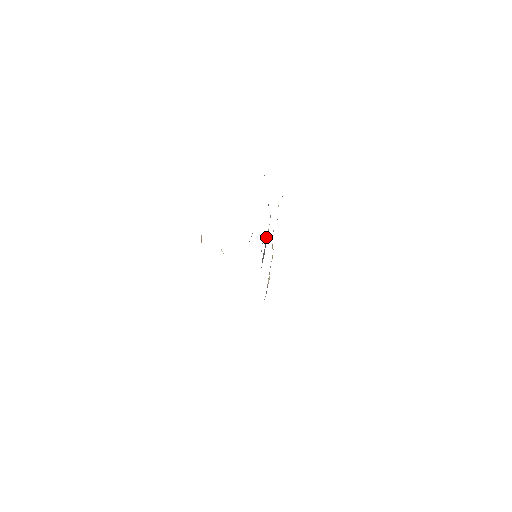
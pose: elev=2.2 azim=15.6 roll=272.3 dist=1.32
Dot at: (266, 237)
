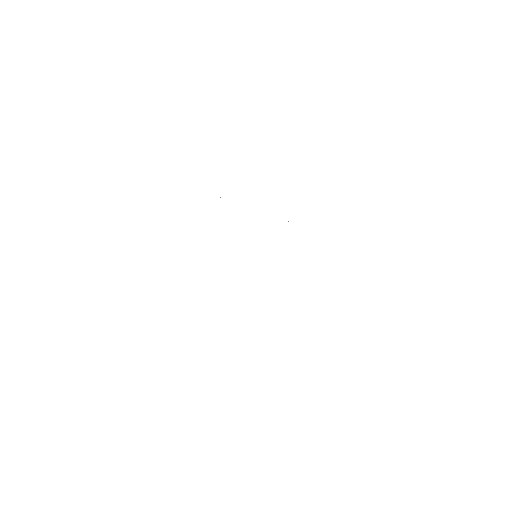
Dot at: occluded
